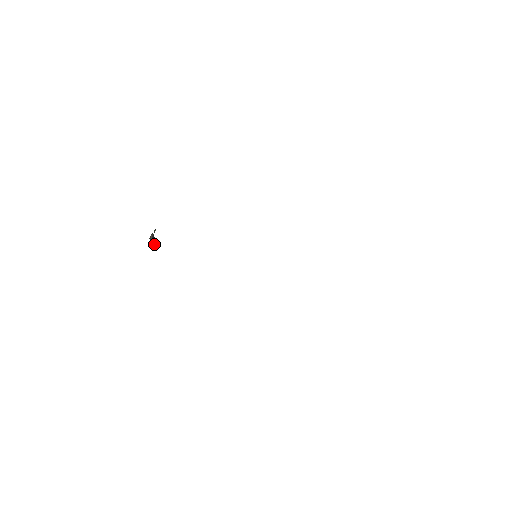
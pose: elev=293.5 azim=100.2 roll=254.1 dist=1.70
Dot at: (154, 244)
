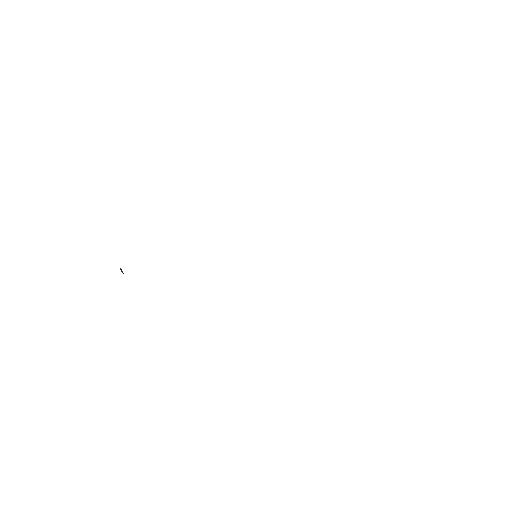
Dot at: occluded
